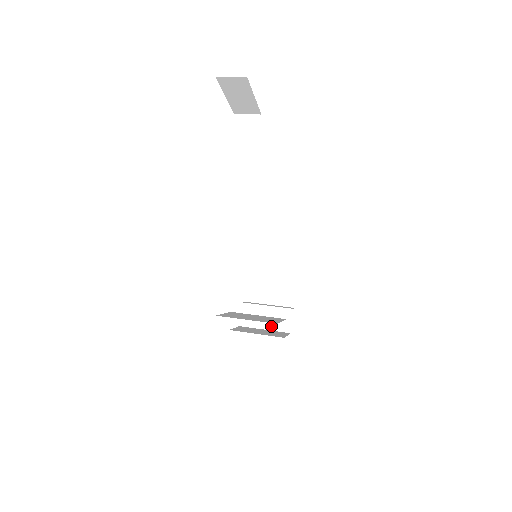
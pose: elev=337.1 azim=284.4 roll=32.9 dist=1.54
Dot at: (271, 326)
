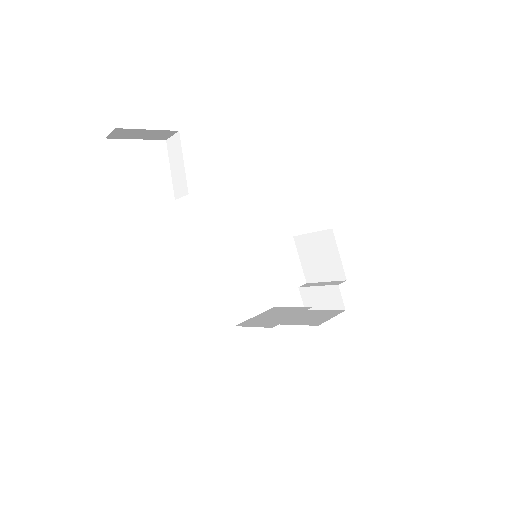
Dot at: (328, 306)
